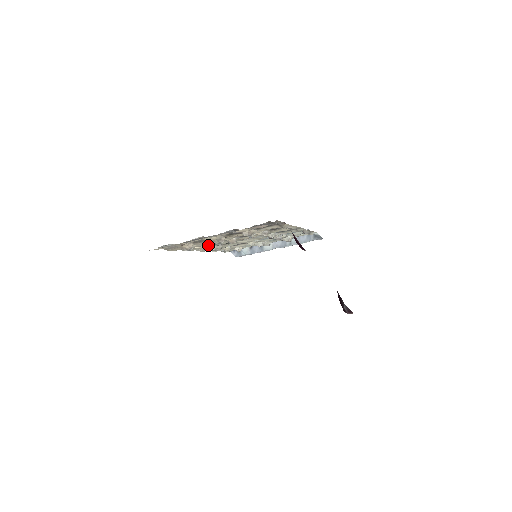
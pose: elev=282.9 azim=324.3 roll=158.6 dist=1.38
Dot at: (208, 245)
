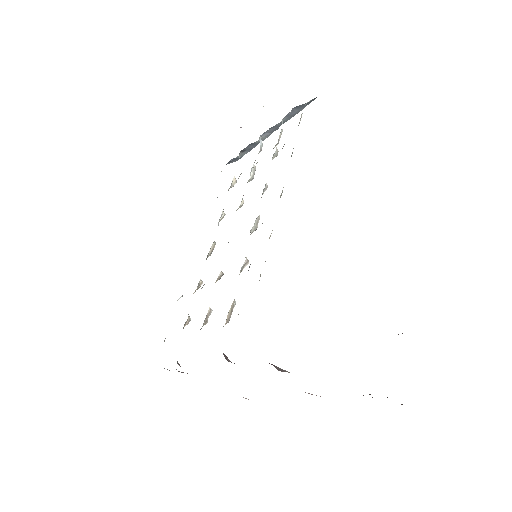
Dot at: occluded
